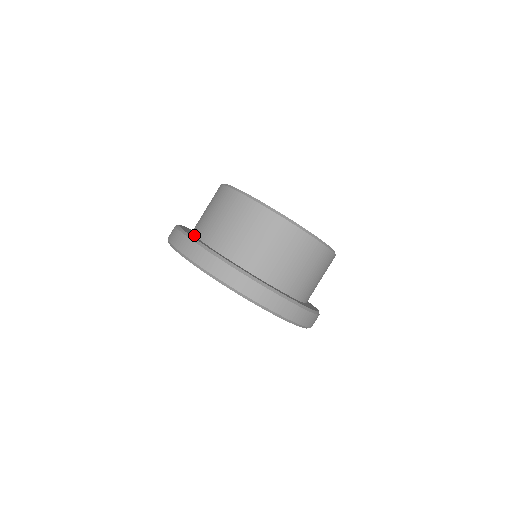
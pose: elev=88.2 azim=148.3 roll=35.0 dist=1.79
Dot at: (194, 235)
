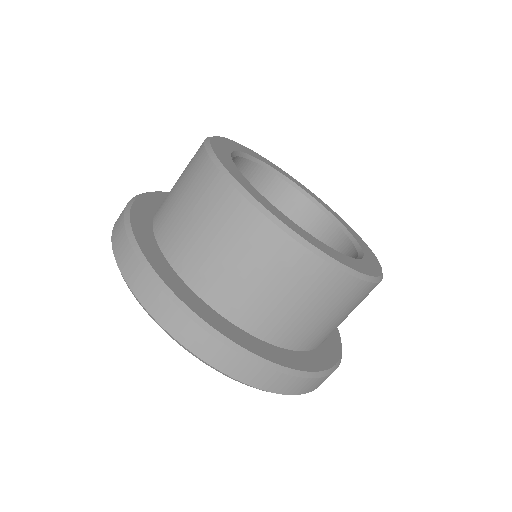
Dot at: (152, 221)
